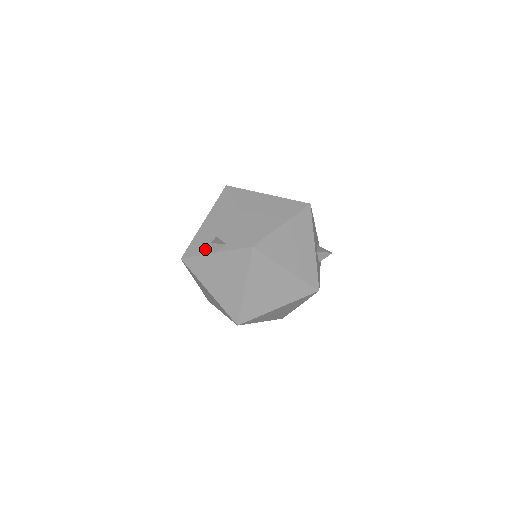
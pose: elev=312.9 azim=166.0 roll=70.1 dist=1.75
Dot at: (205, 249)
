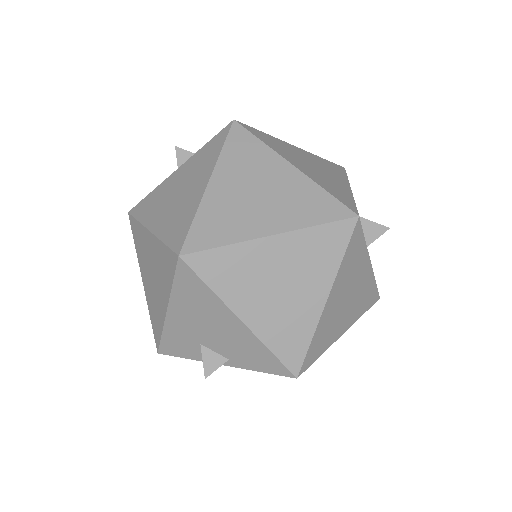
Dot at: occluded
